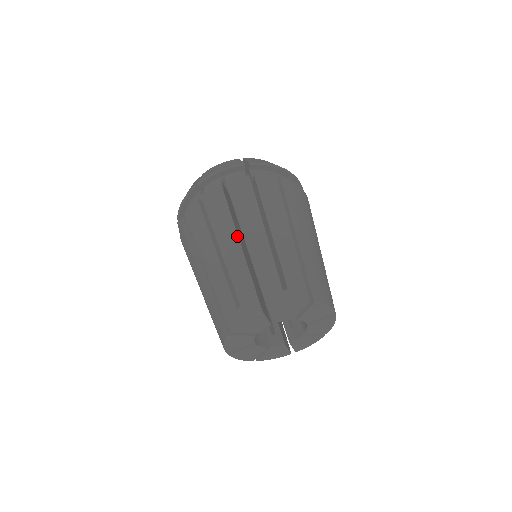
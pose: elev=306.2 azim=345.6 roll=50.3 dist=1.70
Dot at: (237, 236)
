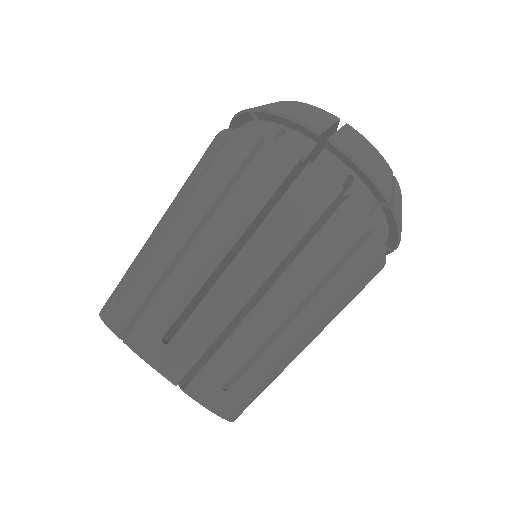
Dot at: occluded
